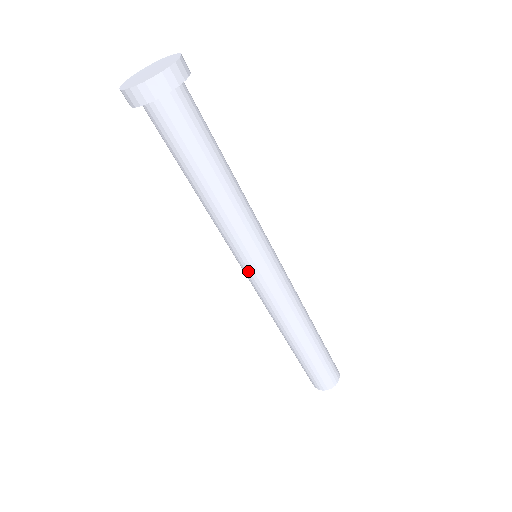
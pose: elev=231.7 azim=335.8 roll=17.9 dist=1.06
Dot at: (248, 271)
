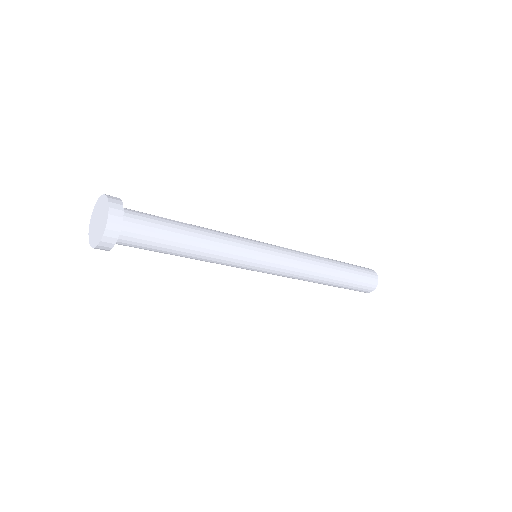
Dot at: occluded
